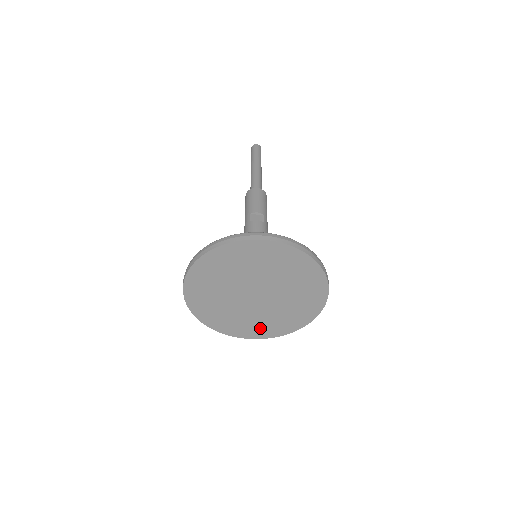
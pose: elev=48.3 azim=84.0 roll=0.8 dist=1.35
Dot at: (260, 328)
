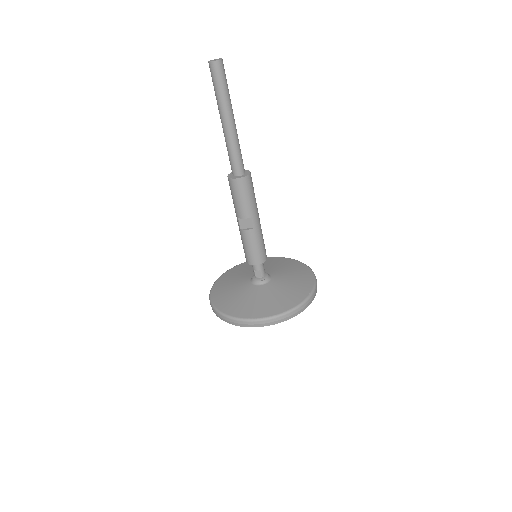
Dot at: occluded
